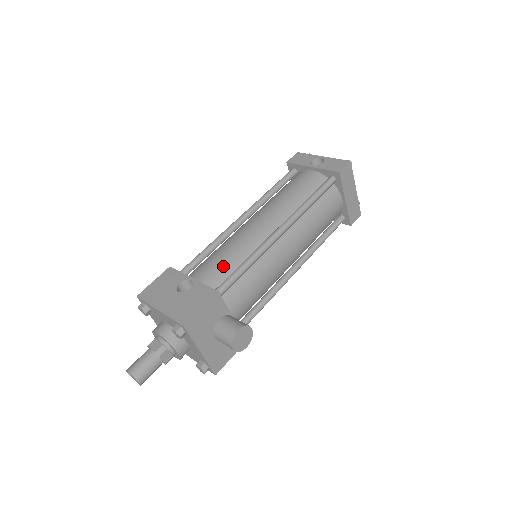
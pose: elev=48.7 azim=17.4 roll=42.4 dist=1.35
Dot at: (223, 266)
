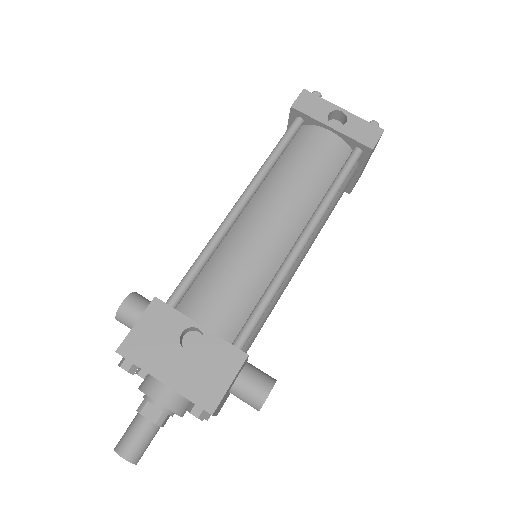
Dot at: (237, 300)
